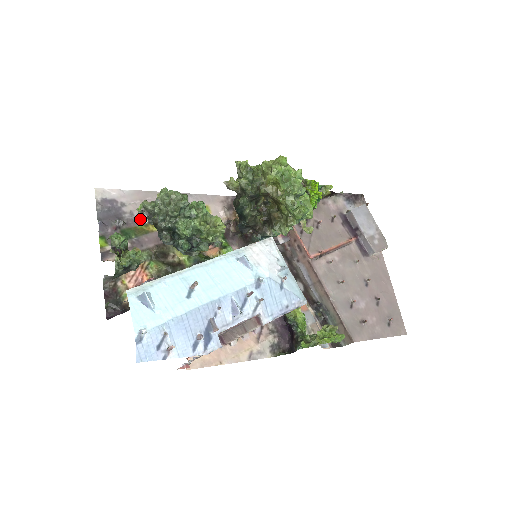
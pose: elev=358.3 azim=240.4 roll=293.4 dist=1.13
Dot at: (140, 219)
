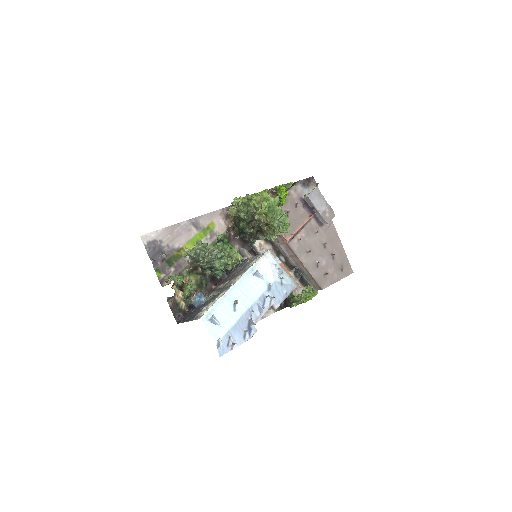
Dot at: occluded
